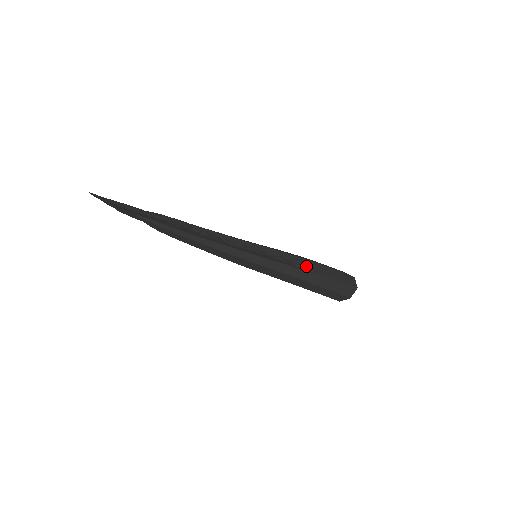
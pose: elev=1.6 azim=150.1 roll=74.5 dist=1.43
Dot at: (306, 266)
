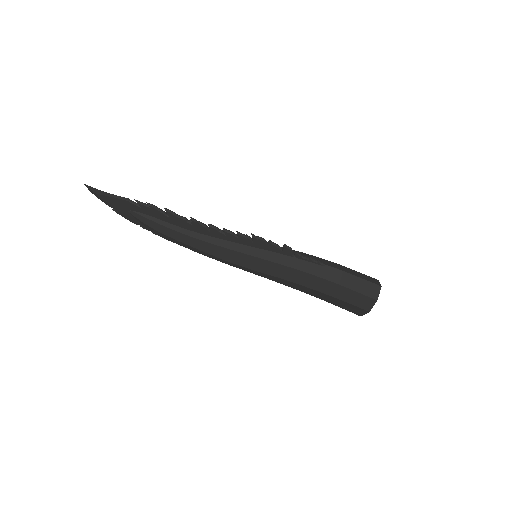
Dot at: occluded
